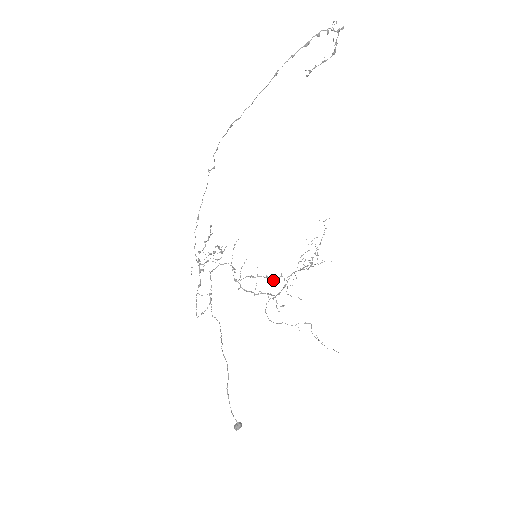
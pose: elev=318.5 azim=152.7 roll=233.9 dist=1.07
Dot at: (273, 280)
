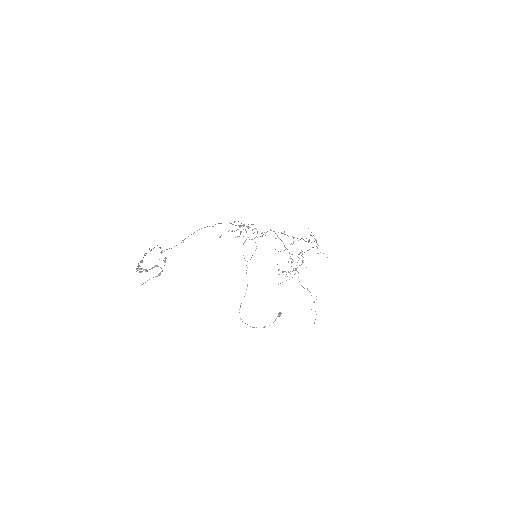
Dot at: occluded
